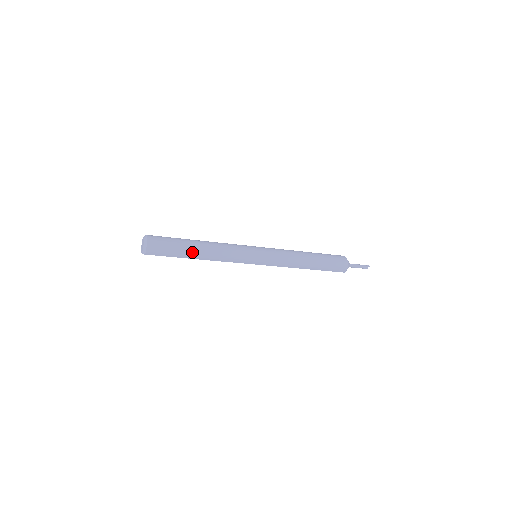
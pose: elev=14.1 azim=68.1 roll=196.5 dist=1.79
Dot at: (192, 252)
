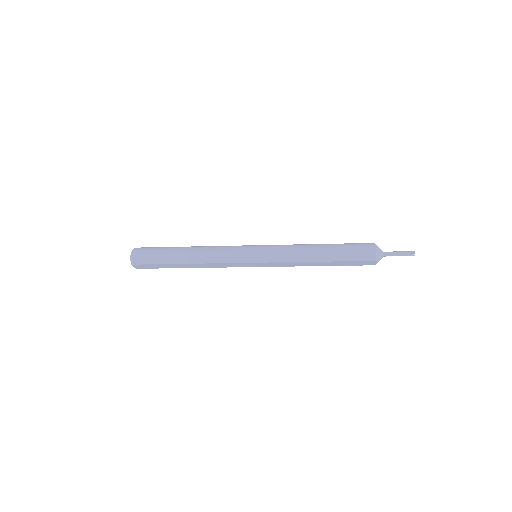
Dot at: (178, 255)
